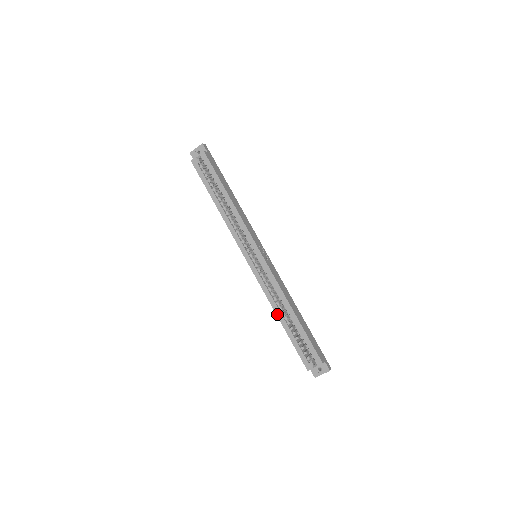
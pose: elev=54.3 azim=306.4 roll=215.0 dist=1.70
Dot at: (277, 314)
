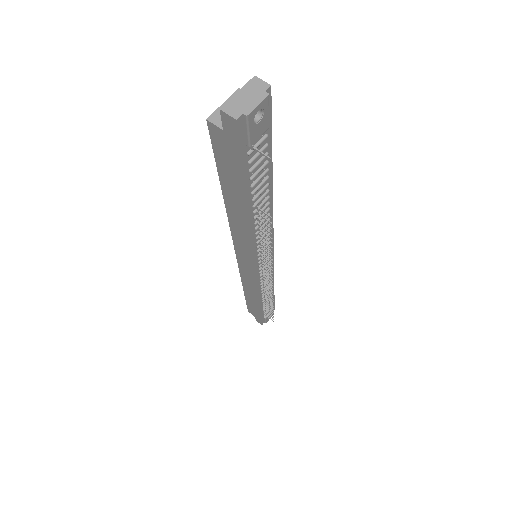
Dot at: (227, 207)
